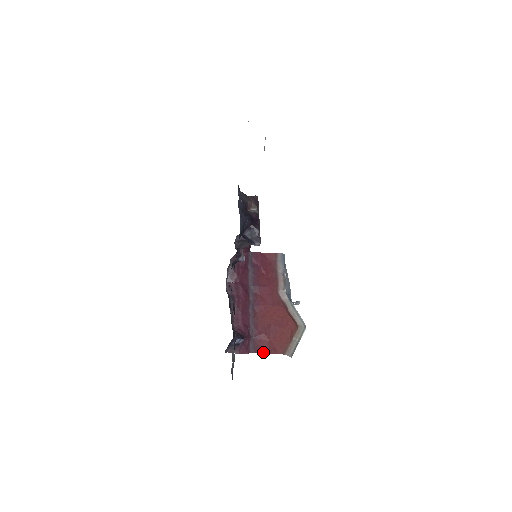
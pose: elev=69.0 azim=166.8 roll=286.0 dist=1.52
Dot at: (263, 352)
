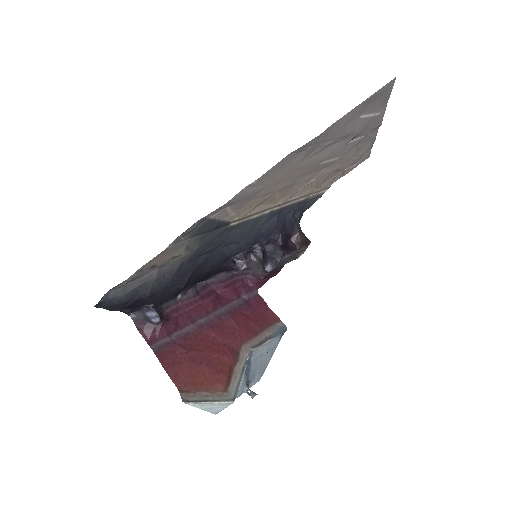
Dot at: (162, 362)
